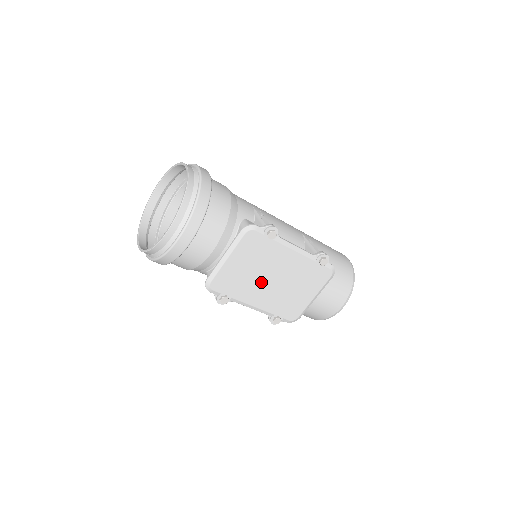
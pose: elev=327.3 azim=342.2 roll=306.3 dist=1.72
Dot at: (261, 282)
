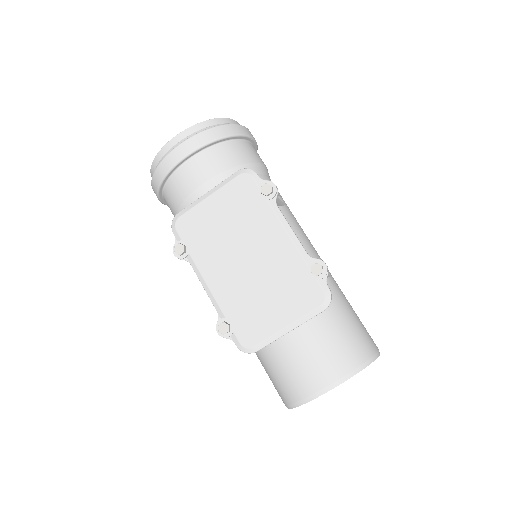
Dot at: (230, 253)
